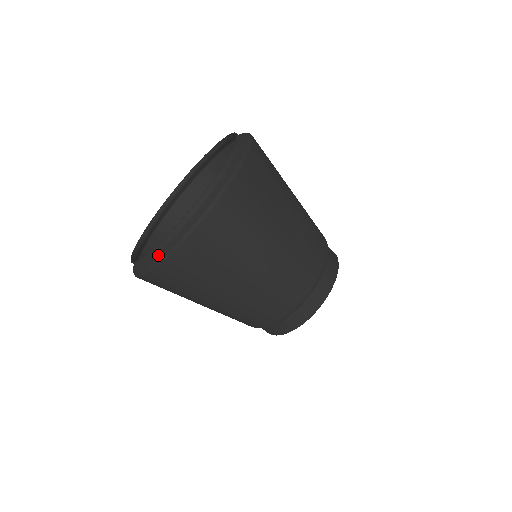
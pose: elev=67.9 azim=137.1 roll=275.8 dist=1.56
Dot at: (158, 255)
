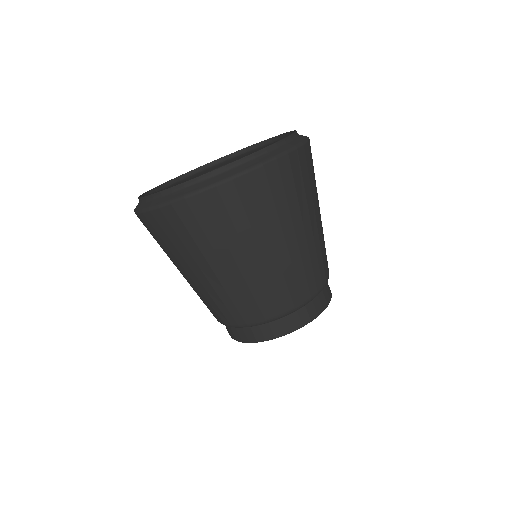
Dot at: (167, 197)
